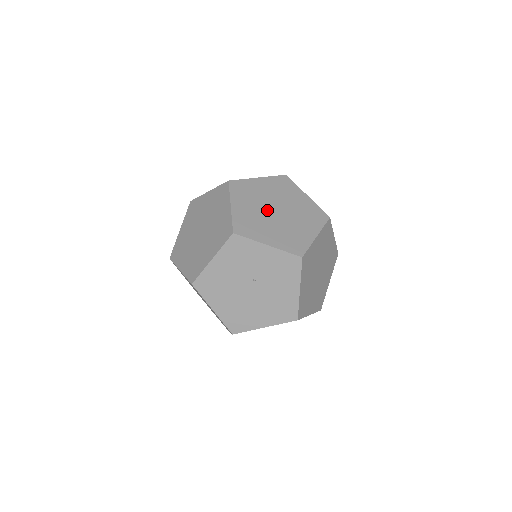
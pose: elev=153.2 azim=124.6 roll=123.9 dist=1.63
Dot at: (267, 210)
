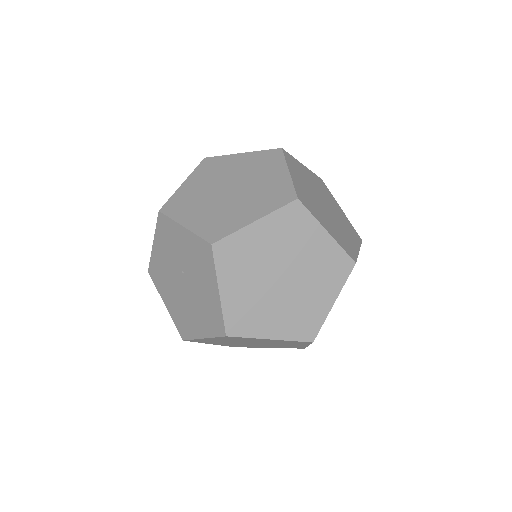
Dot at: (219, 188)
